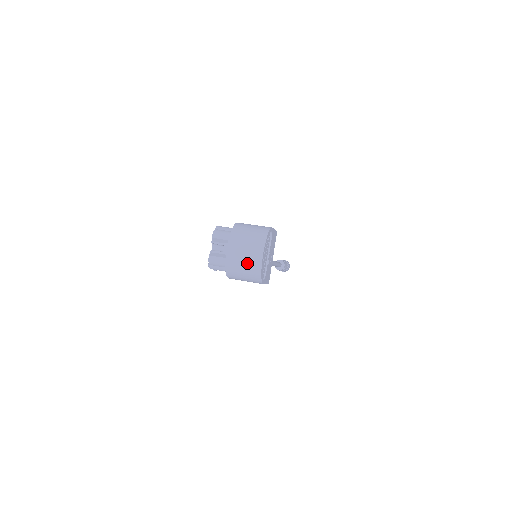
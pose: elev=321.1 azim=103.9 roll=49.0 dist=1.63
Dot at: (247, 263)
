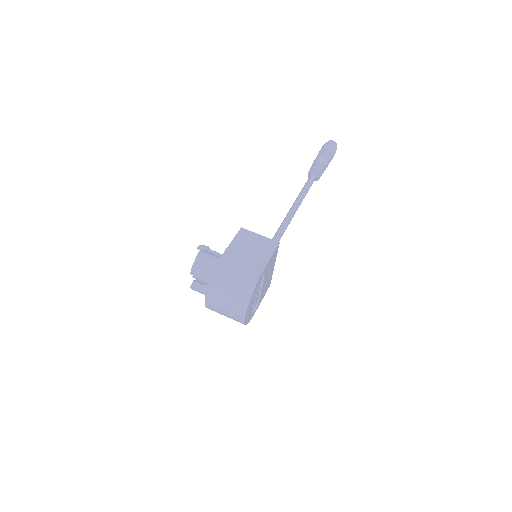
Dot at: (229, 317)
